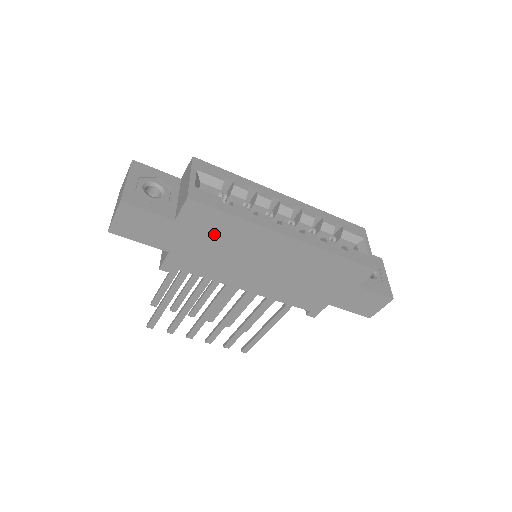
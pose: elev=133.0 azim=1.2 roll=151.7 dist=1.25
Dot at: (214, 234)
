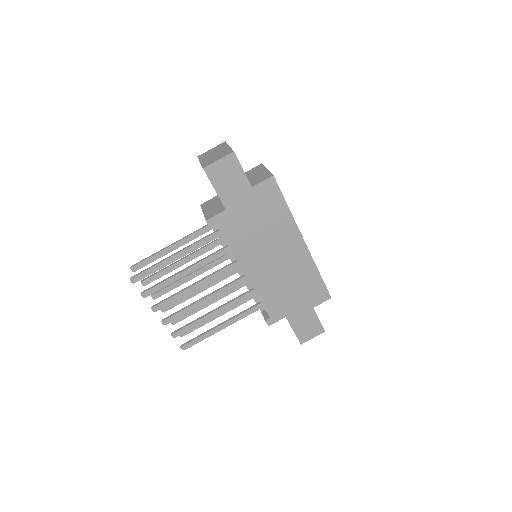
Dot at: (265, 212)
